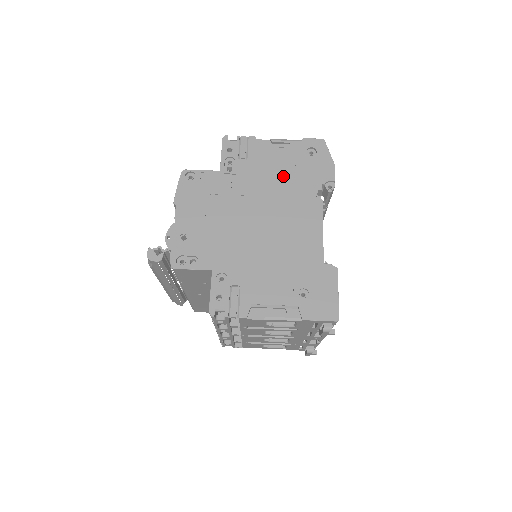
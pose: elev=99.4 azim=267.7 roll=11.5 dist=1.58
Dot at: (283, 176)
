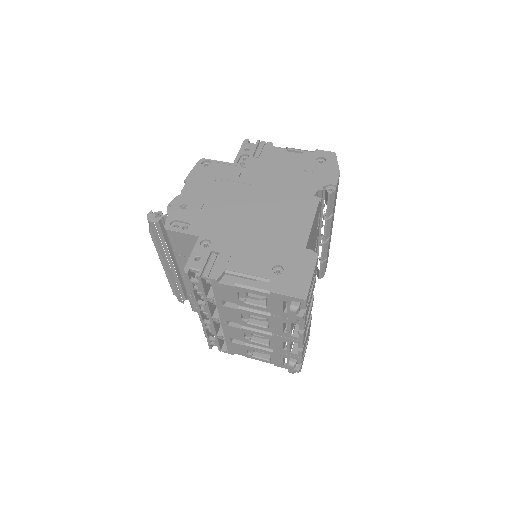
Dot at: (289, 175)
